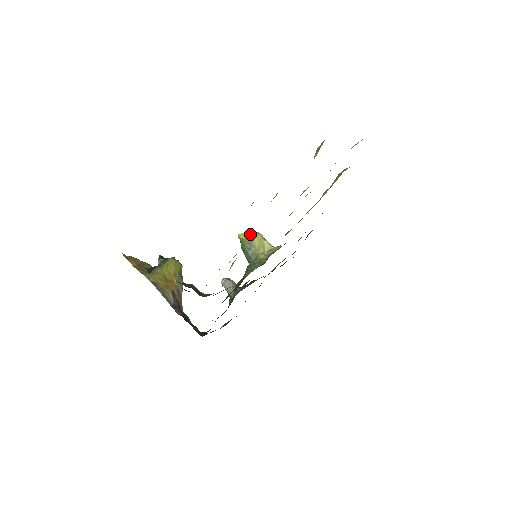
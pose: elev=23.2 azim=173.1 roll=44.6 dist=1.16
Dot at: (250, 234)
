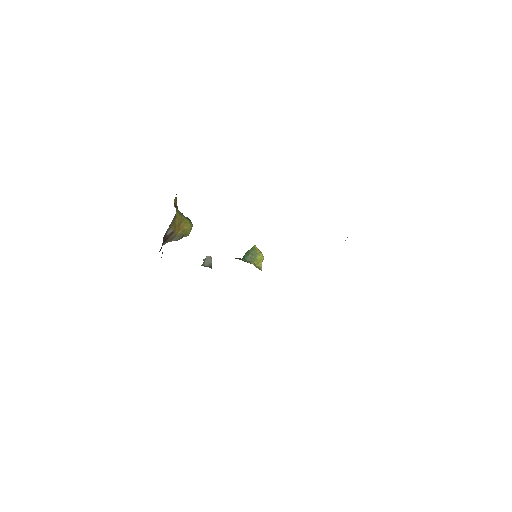
Dot at: (260, 251)
